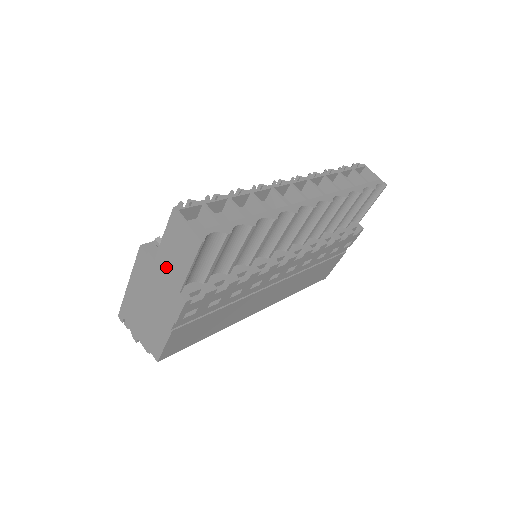
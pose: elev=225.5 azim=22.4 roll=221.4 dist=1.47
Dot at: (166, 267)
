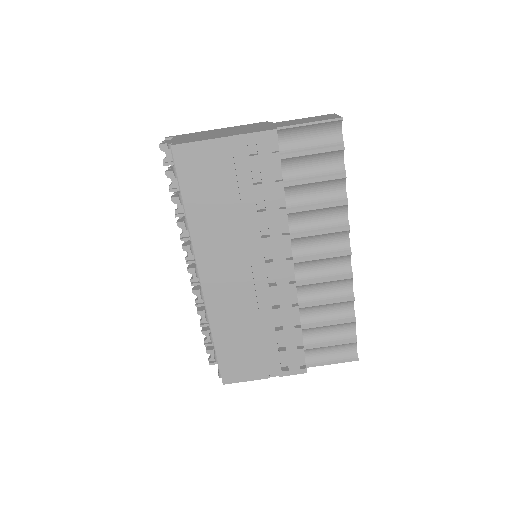
Dot at: (282, 123)
